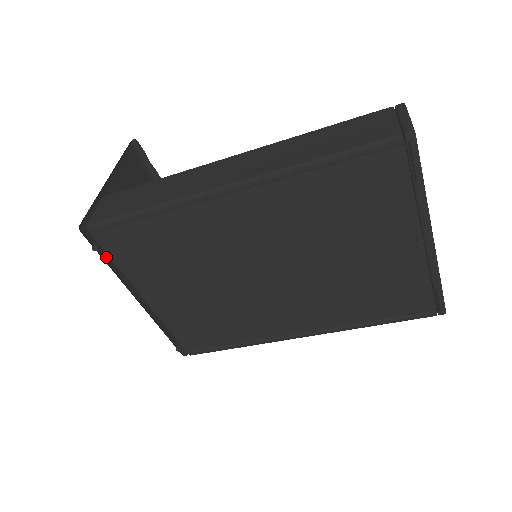
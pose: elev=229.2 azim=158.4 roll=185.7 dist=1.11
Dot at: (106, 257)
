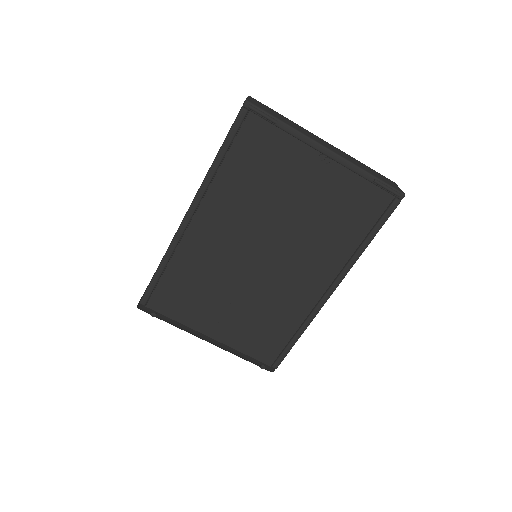
Dot at: (168, 321)
